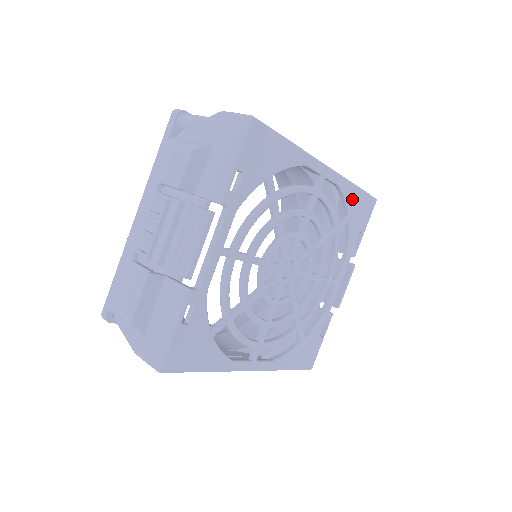
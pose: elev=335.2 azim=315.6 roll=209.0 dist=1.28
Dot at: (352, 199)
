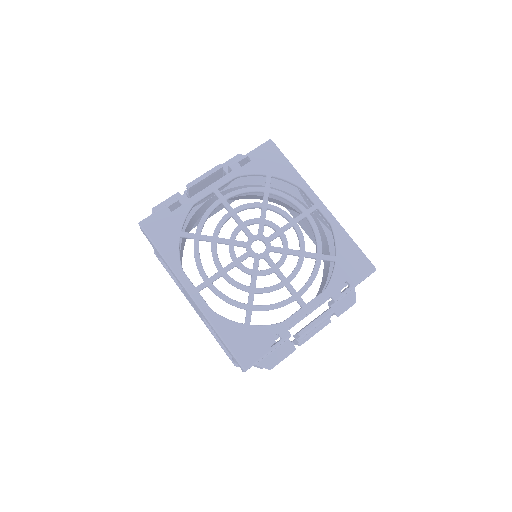
Dot at: (343, 245)
